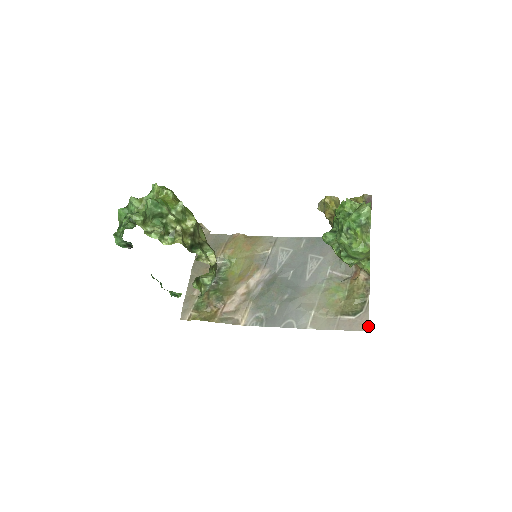
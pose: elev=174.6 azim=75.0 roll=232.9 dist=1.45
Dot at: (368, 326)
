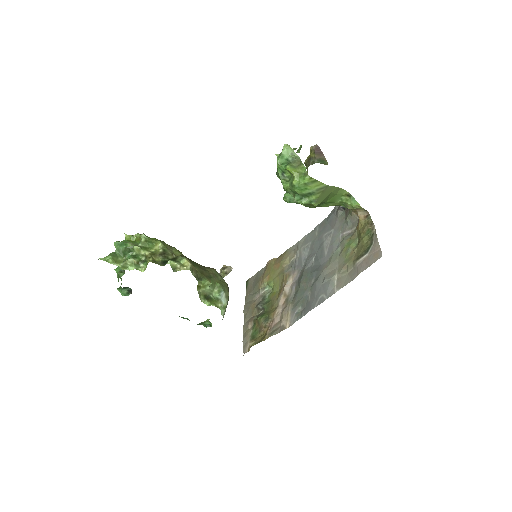
Dot at: (381, 252)
